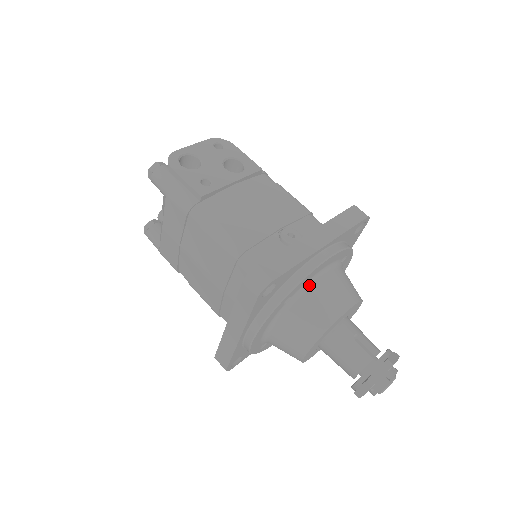
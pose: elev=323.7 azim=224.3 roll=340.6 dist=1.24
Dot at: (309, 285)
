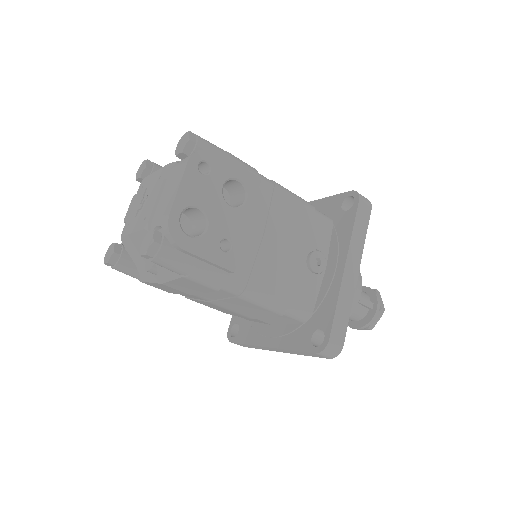
Dot at: occluded
